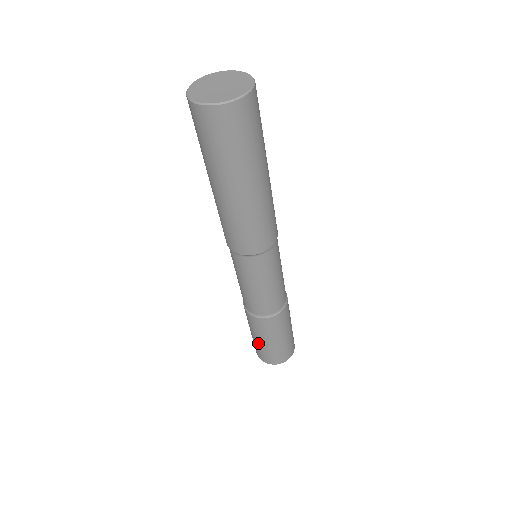
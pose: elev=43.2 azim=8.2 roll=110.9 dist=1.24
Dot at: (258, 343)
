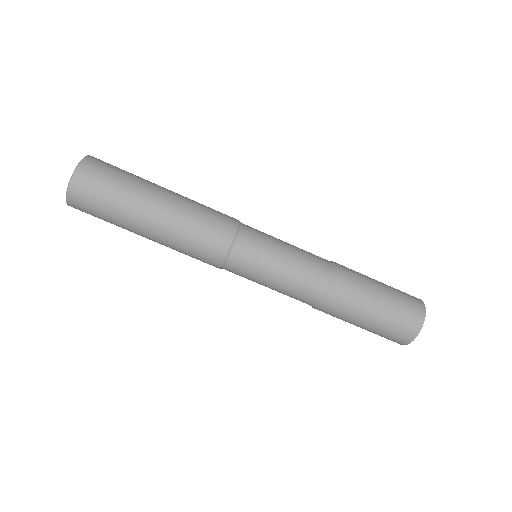
Dot at: occluded
